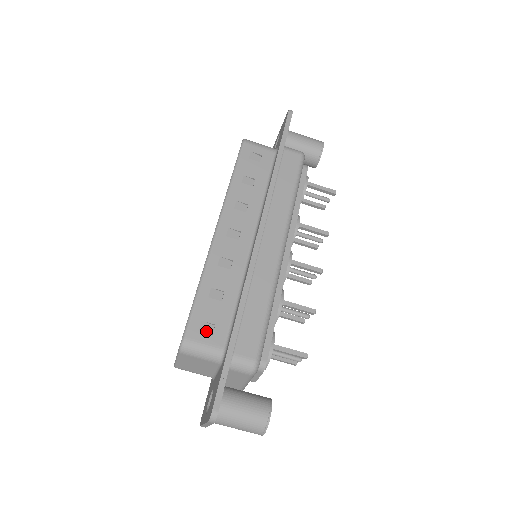
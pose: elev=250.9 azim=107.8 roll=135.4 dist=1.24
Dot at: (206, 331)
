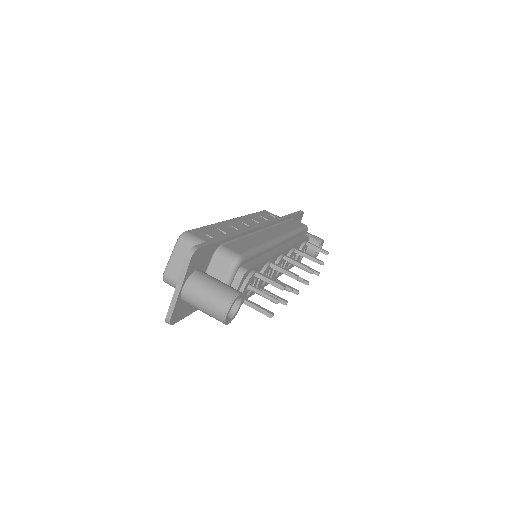
Dot at: (205, 237)
